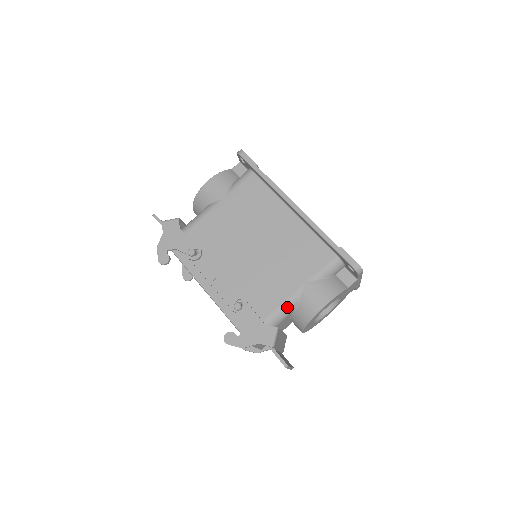
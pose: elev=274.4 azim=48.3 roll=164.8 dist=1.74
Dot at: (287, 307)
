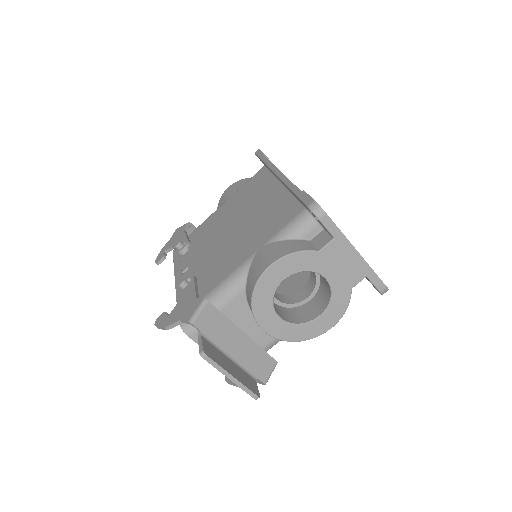
Dot at: (232, 280)
